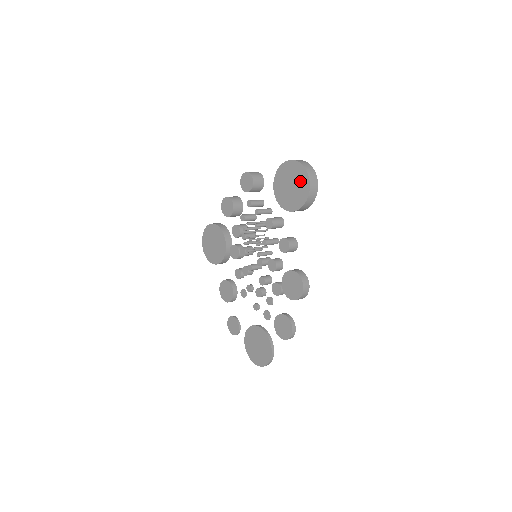
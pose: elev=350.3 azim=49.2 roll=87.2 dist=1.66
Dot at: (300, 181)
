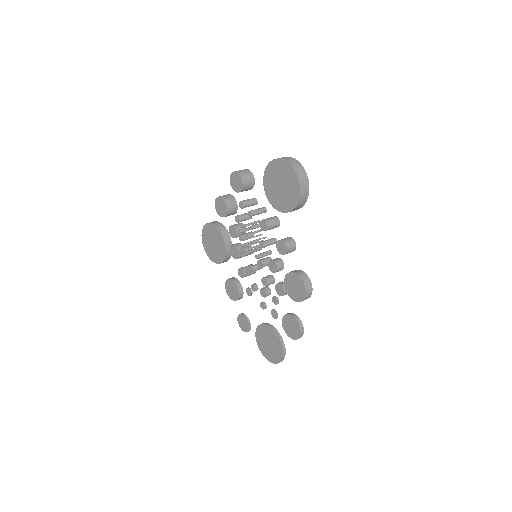
Dot at: (289, 181)
